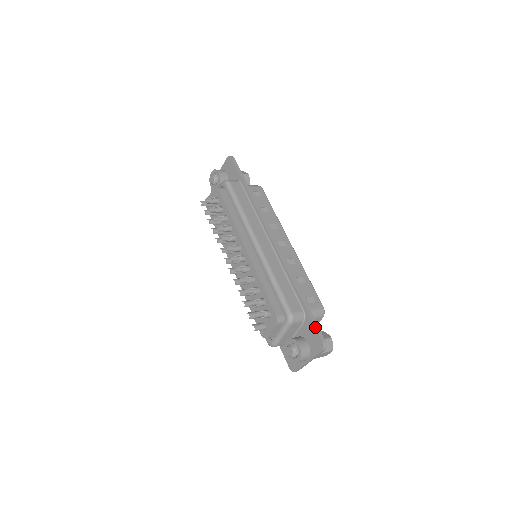
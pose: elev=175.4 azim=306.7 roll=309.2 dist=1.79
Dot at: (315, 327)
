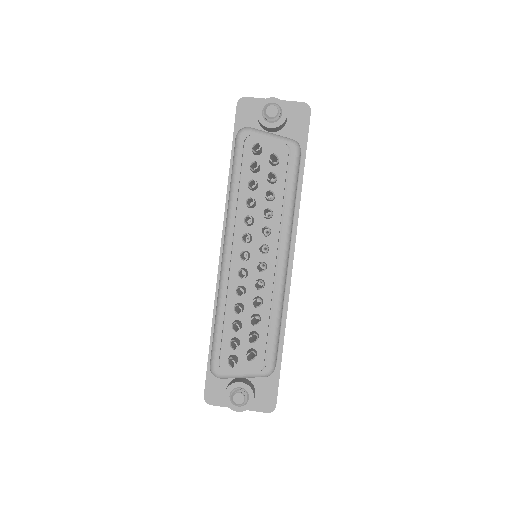
Dot at: occluded
